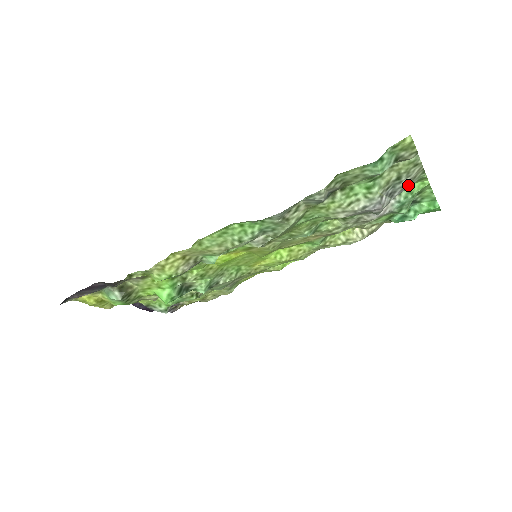
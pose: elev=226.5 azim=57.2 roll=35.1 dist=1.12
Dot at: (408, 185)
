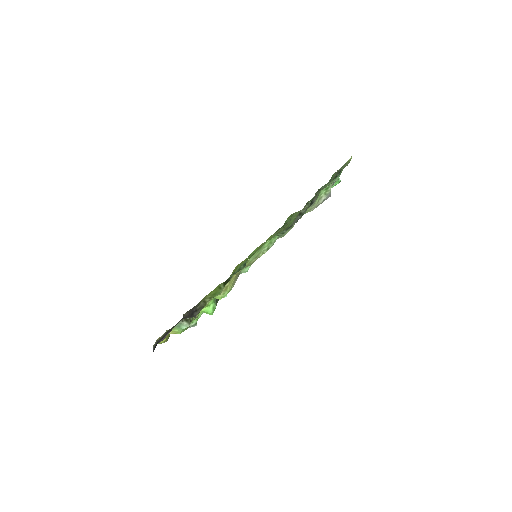
Dot at: occluded
